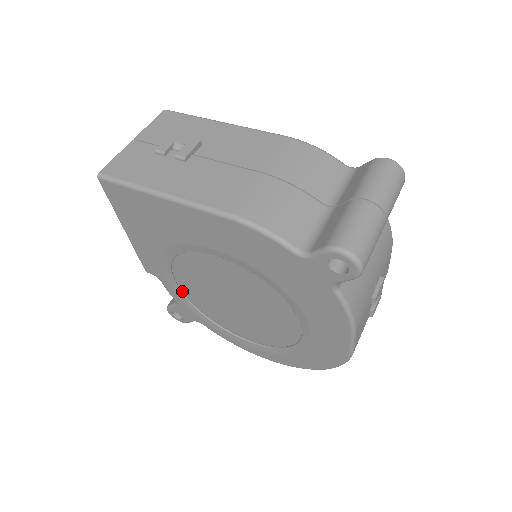
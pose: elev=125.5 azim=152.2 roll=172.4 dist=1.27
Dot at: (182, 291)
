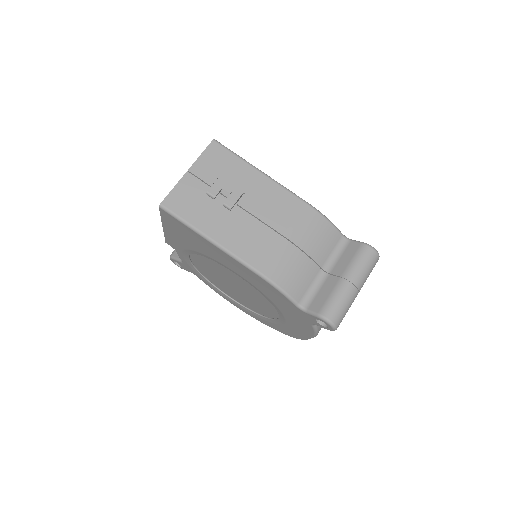
Dot at: (191, 261)
